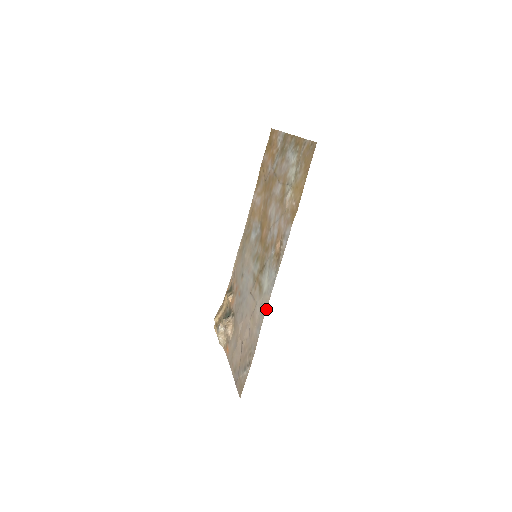
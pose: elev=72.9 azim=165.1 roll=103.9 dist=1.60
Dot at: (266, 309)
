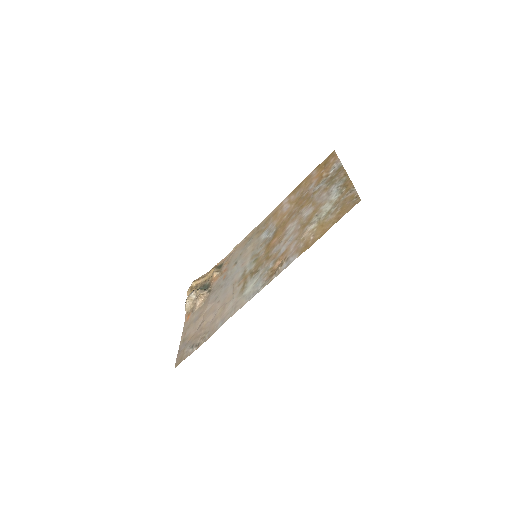
Dot at: occluded
